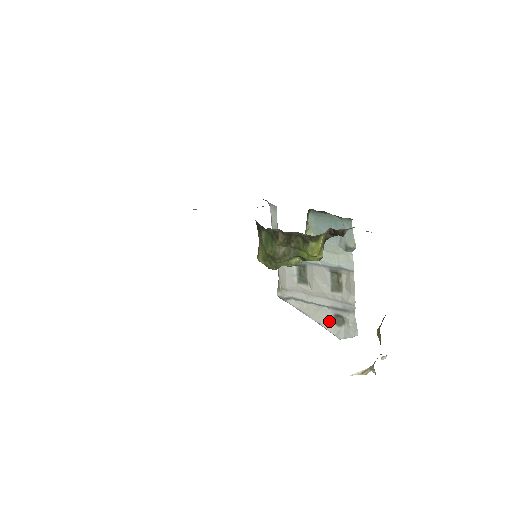
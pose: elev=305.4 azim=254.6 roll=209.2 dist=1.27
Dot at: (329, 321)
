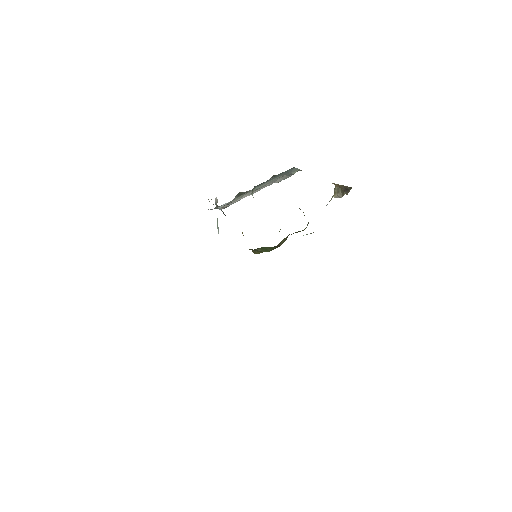
Dot at: occluded
